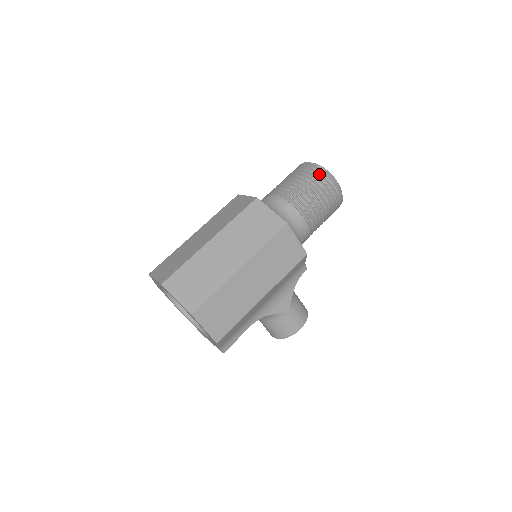
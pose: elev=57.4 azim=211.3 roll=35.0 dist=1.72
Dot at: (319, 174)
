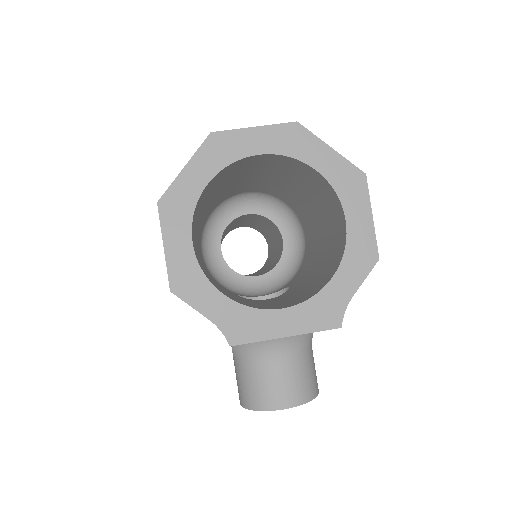
Dot at: occluded
